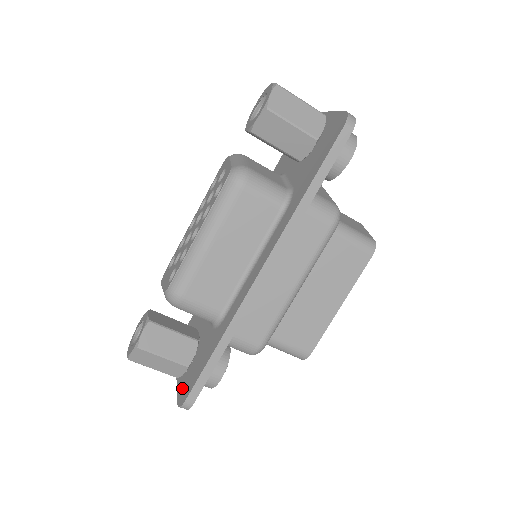
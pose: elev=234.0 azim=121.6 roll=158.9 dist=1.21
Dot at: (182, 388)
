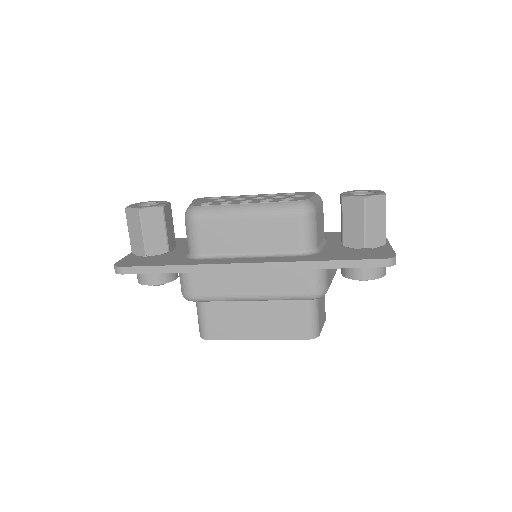
Dot at: (128, 260)
